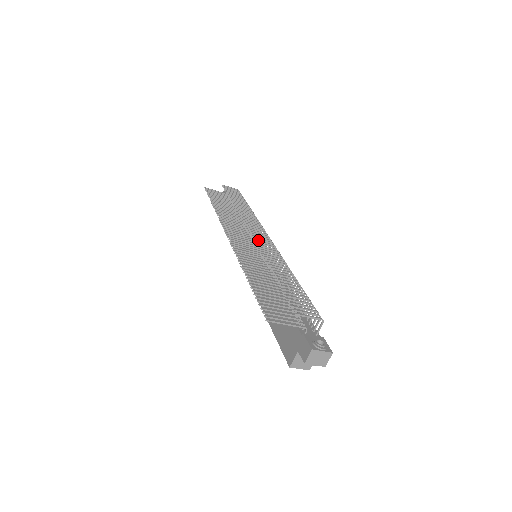
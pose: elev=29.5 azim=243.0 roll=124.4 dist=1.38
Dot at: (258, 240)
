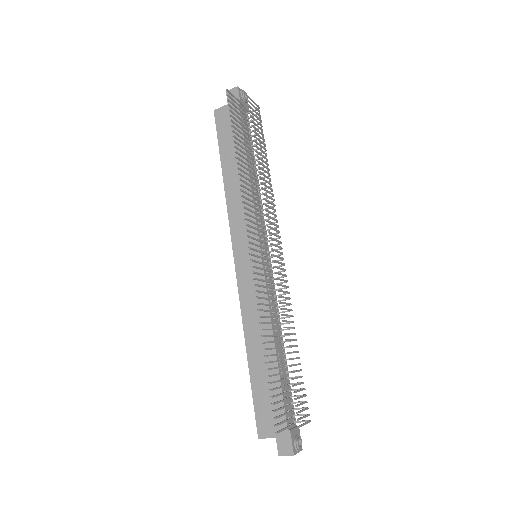
Dot at: occluded
